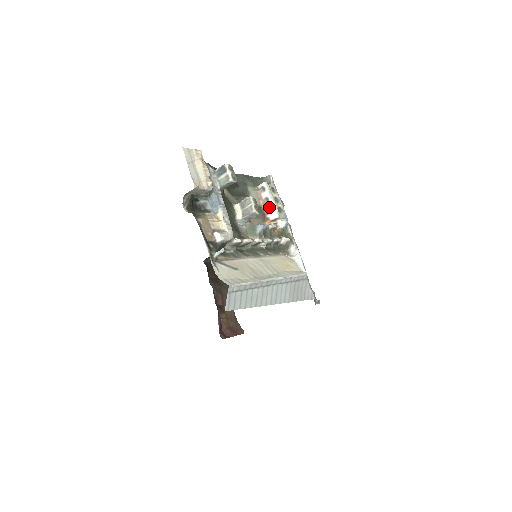
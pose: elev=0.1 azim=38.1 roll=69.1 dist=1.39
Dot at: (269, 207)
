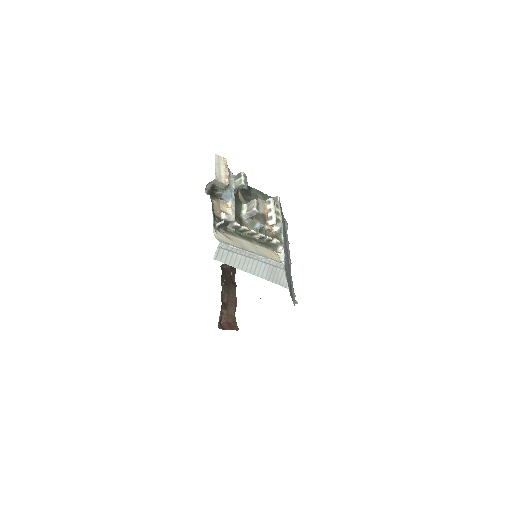
Dot at: (270, 216)
